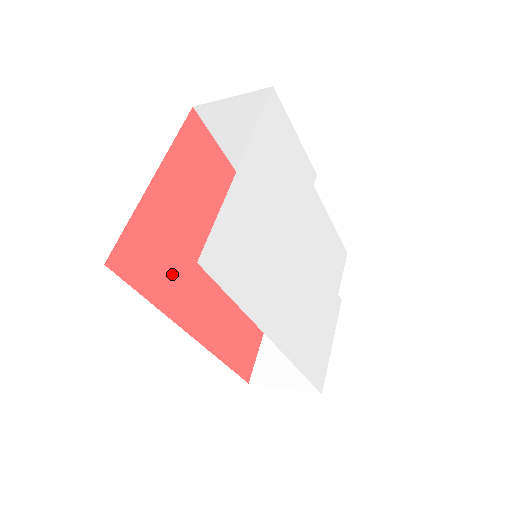
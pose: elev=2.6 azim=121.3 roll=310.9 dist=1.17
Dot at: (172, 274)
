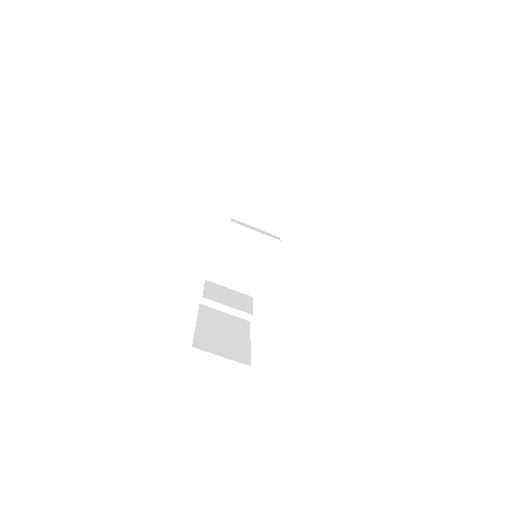
Dot at: occluded
